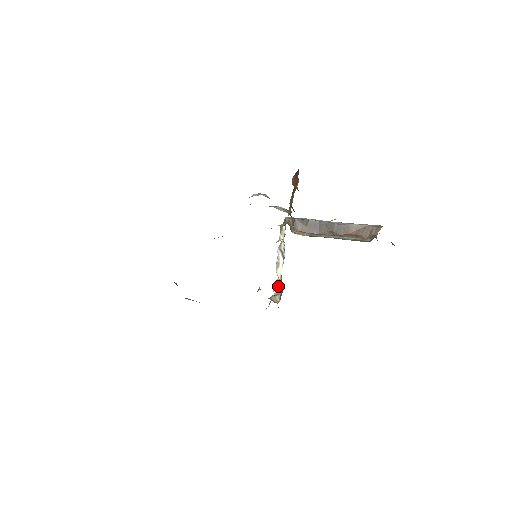
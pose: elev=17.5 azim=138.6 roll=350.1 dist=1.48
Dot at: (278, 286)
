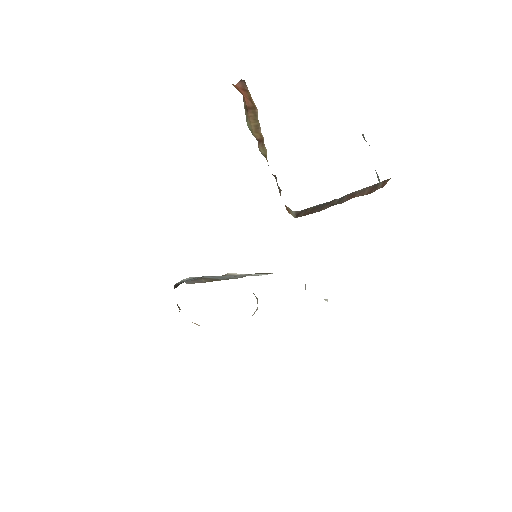
Dot at: occluded
